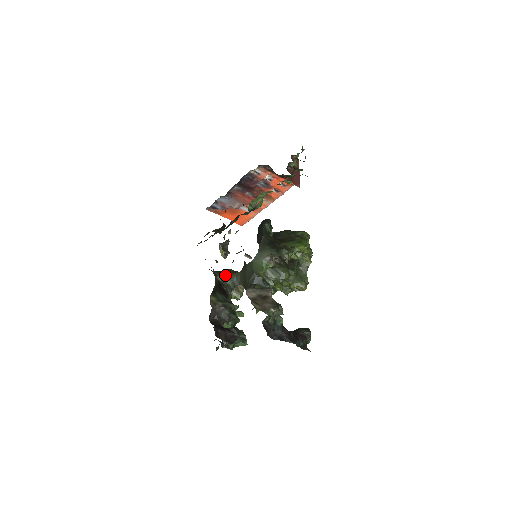
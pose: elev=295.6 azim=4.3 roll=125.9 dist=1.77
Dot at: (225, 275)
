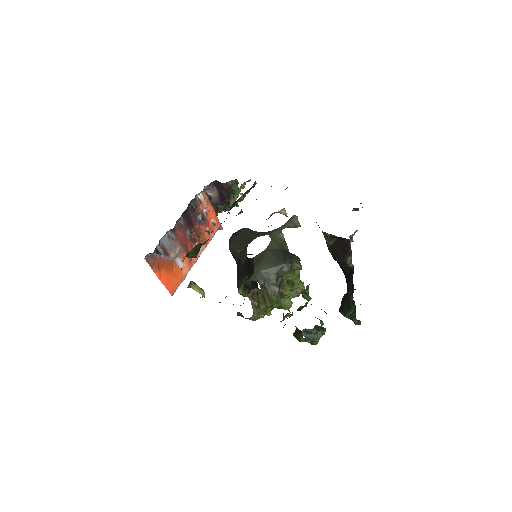
Dot at: occluded
